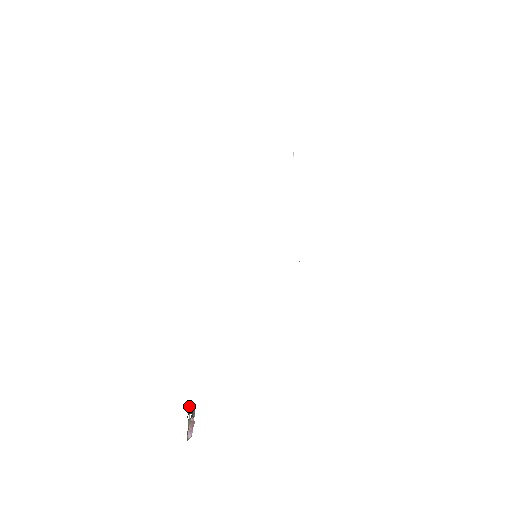
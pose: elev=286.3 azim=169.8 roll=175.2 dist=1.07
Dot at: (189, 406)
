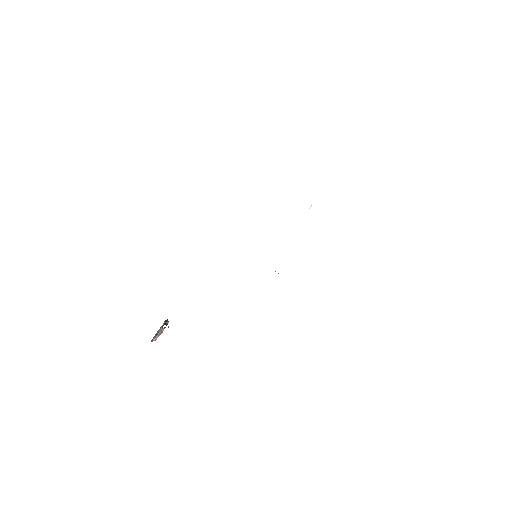
Dot at: (166, 321)
